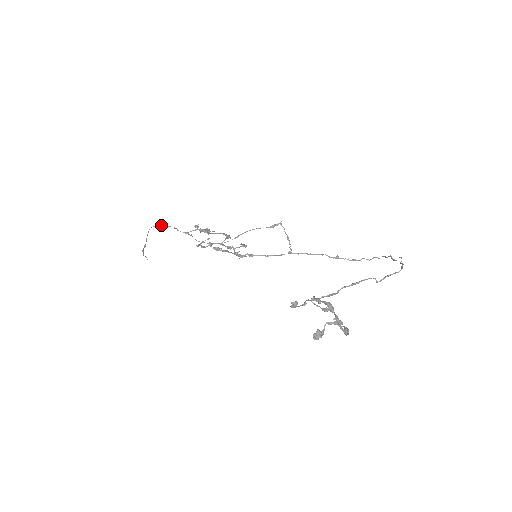
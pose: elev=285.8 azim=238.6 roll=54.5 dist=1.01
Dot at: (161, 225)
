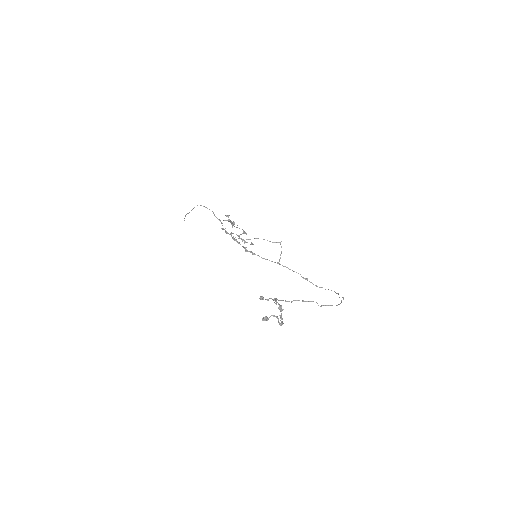
Dot at: (205, 207)
